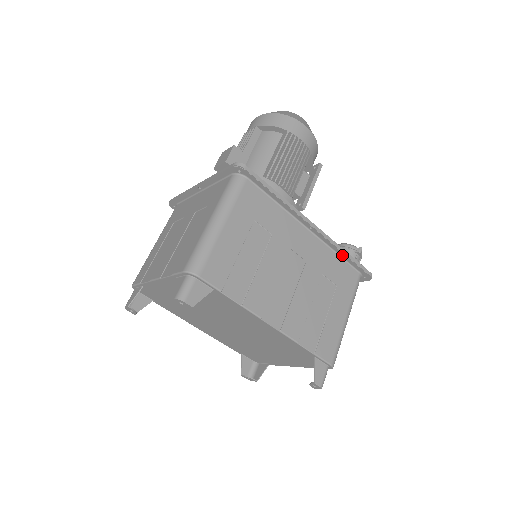
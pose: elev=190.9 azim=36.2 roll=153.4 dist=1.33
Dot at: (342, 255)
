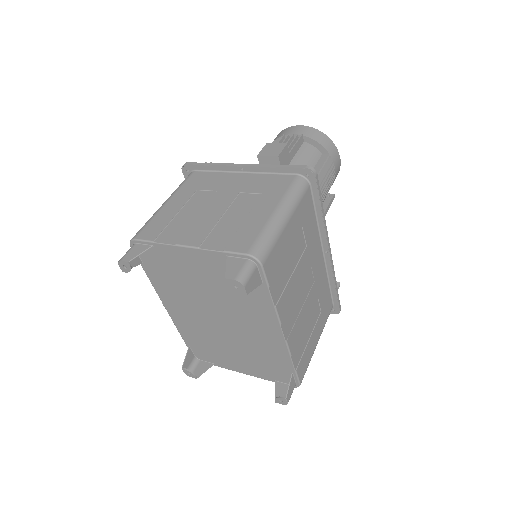
Dot at: (332, 285)
